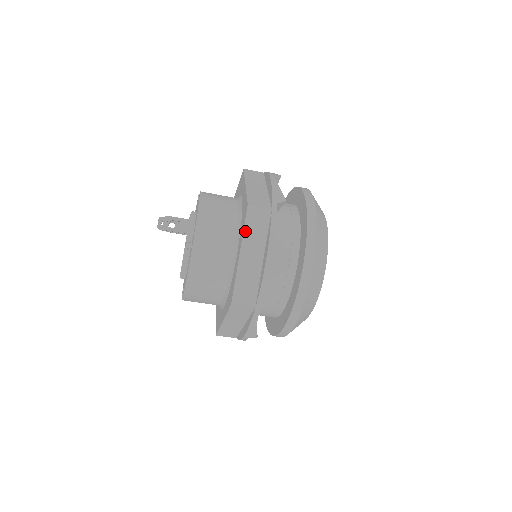
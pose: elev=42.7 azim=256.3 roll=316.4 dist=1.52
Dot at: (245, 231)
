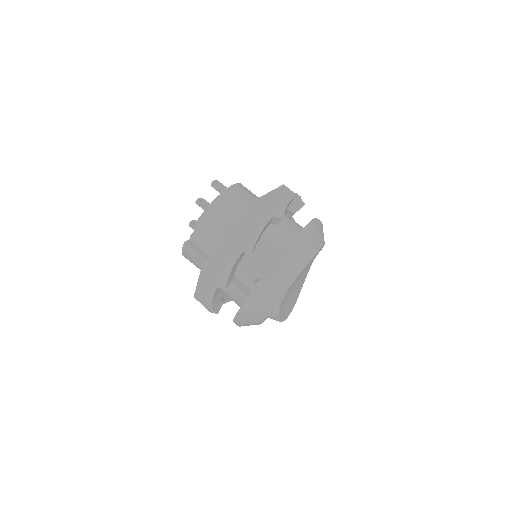
Dot at: (277, 189)
